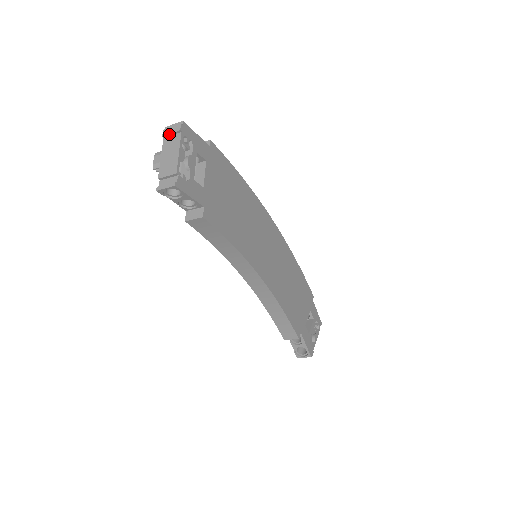
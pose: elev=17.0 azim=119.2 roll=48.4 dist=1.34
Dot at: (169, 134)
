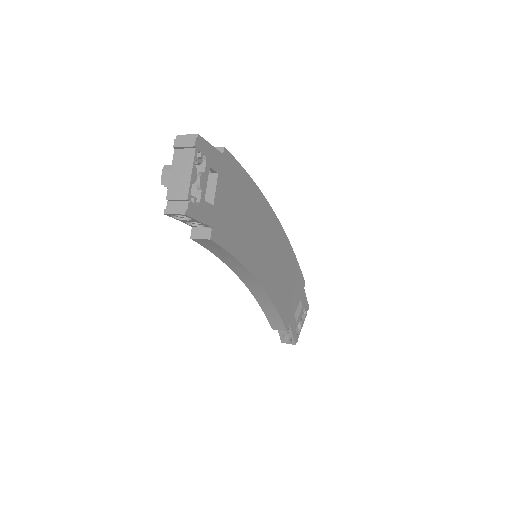
Dot at: (181, 147)
